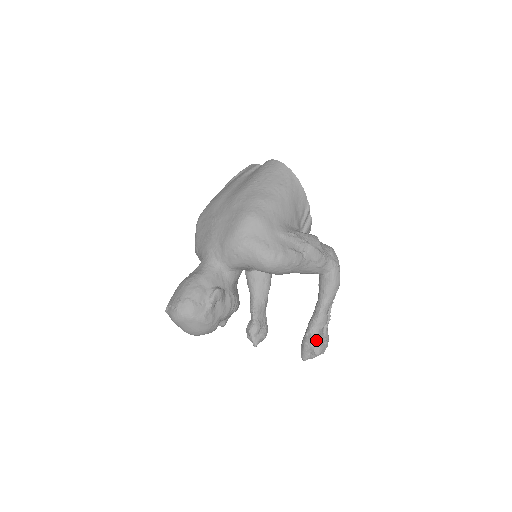
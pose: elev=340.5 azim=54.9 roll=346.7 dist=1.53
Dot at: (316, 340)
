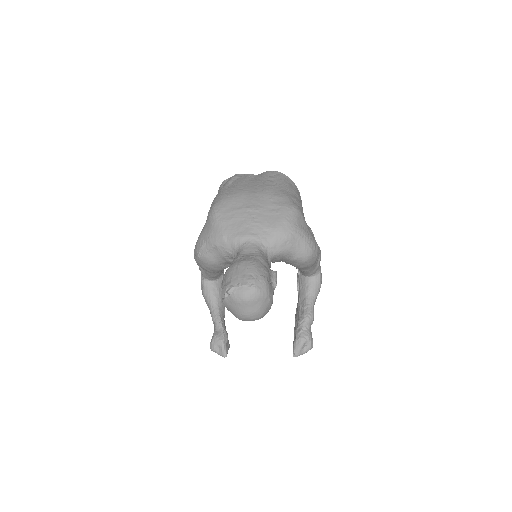
Dot at: (311, 334)
